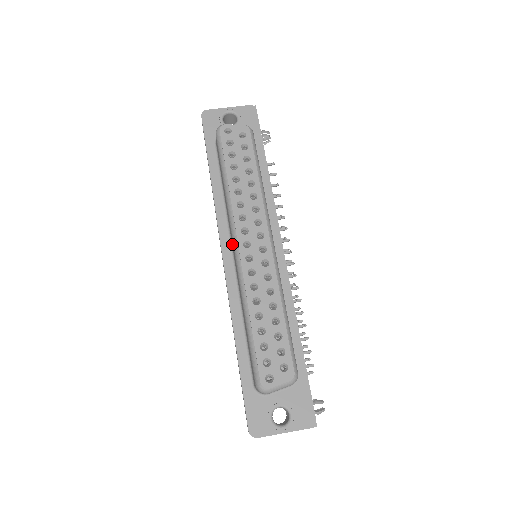
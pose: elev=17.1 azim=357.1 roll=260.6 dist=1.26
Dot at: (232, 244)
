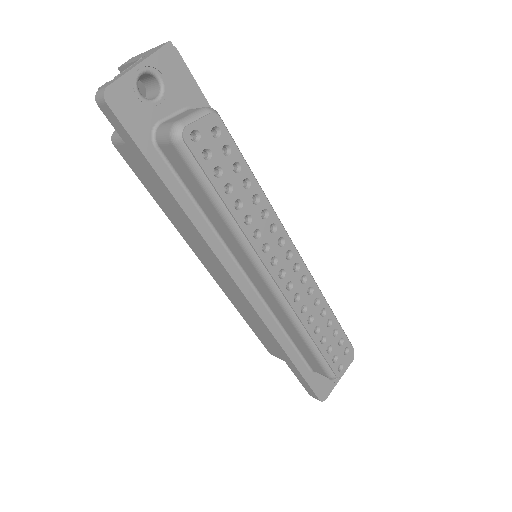
Dot at: (250, 273)
